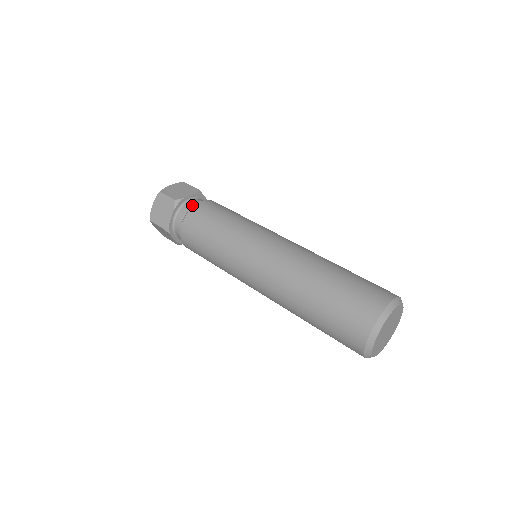
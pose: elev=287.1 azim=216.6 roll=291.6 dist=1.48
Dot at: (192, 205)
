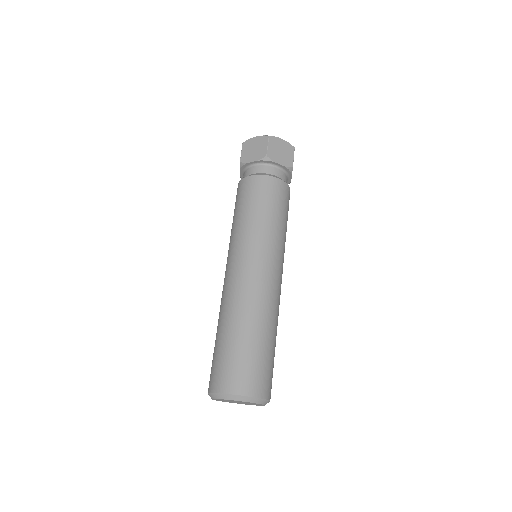
Dot at: (272, 173)
